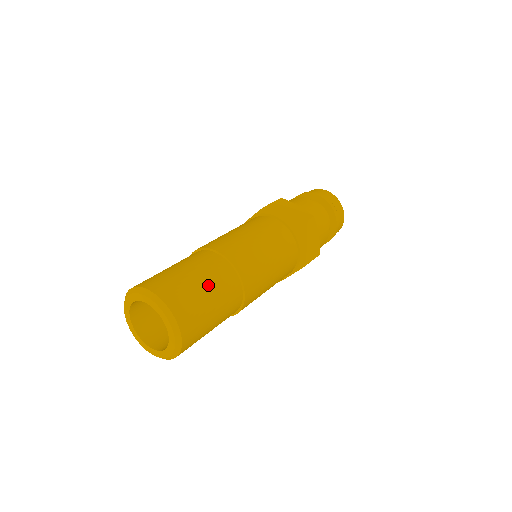
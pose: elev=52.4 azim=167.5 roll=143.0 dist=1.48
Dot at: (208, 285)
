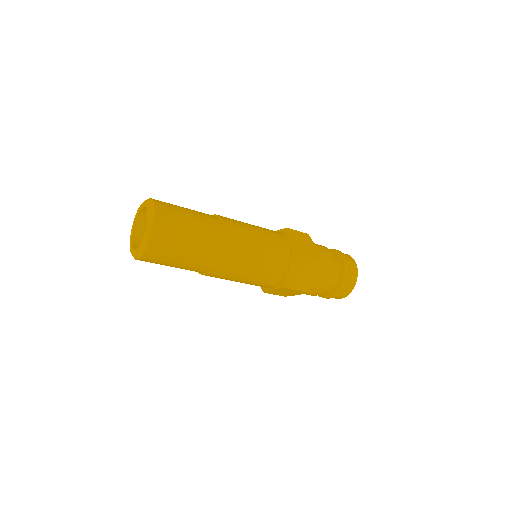
Dot at: (190, 209)
